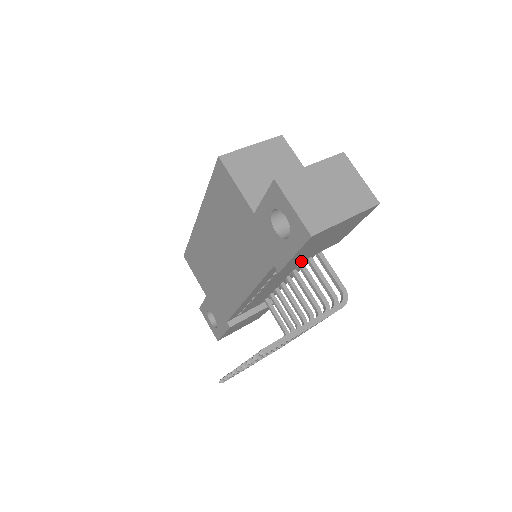
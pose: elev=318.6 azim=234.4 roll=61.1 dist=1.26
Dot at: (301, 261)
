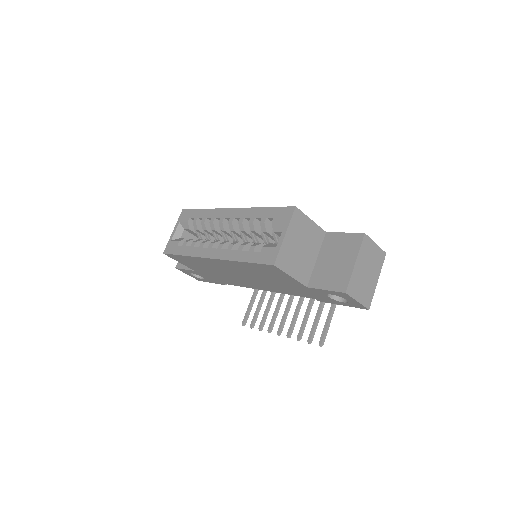
Dot at: occluded
